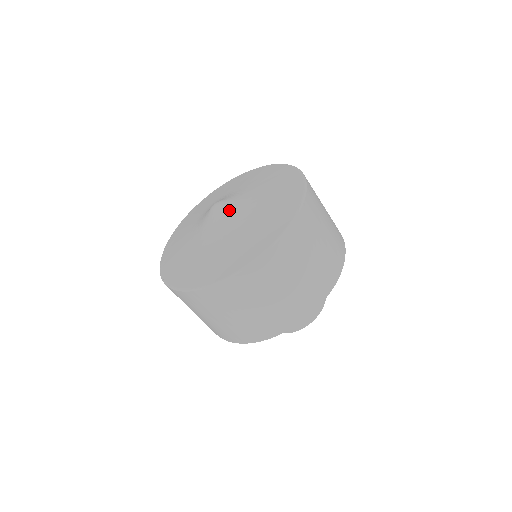
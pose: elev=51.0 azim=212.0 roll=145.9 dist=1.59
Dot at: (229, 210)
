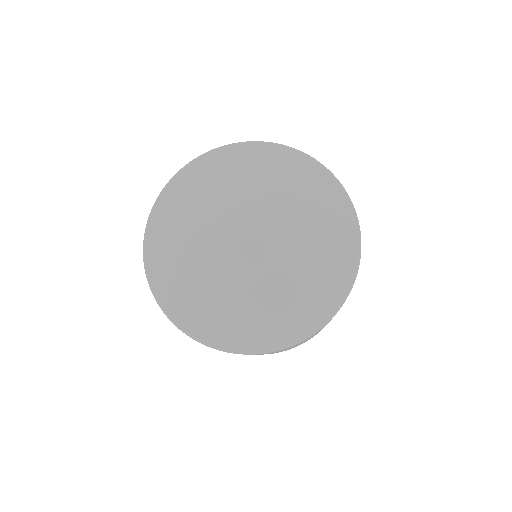
Dot at: (264, 250)
